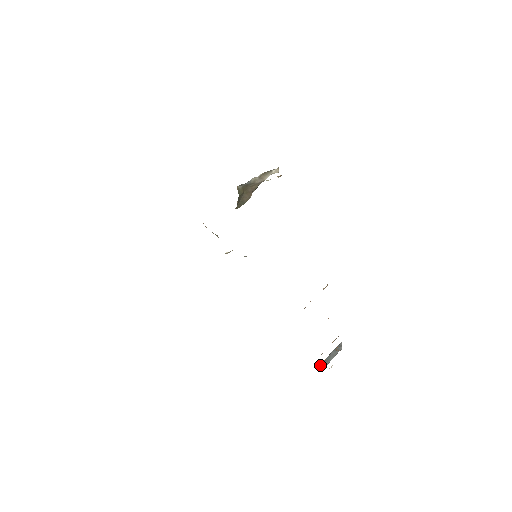
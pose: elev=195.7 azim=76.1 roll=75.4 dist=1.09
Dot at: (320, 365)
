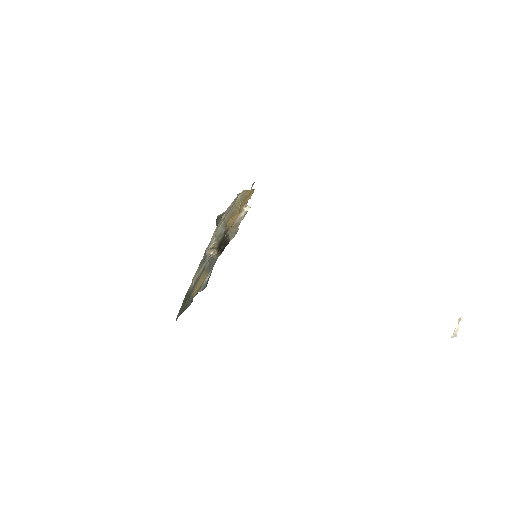
Dot at: occluded
